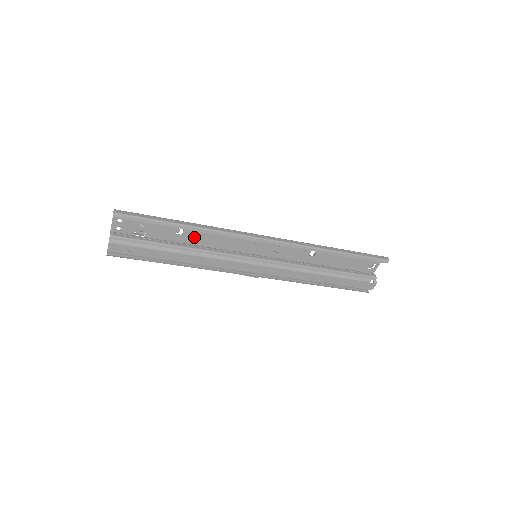
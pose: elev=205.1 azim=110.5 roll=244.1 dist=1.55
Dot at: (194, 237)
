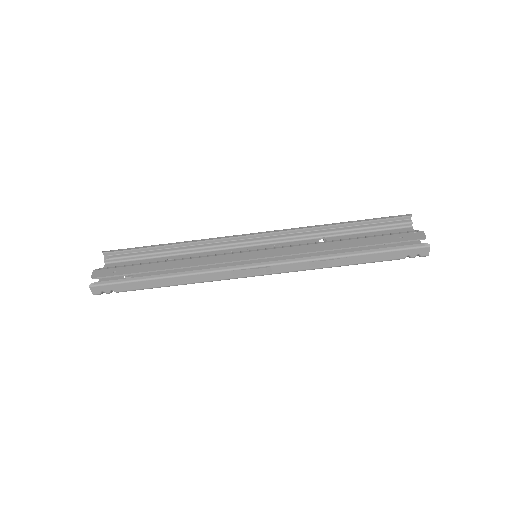
Dot at: occluded
